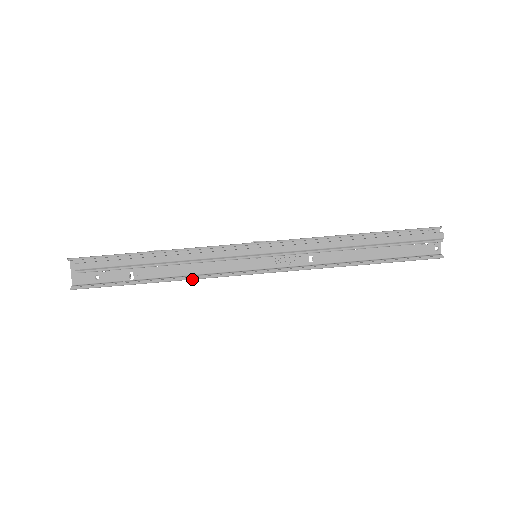
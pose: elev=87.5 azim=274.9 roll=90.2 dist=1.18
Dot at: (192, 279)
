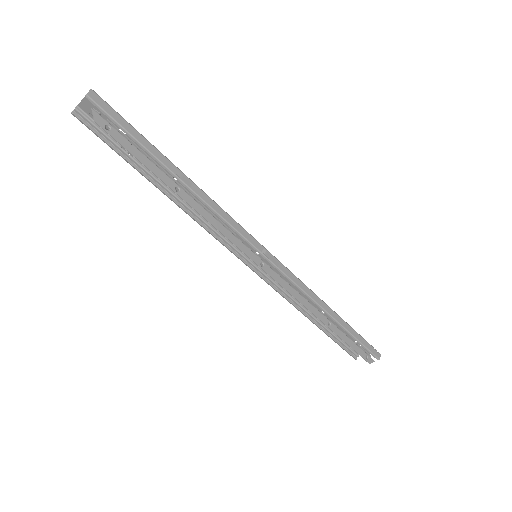
Dot at: (191, 217)
